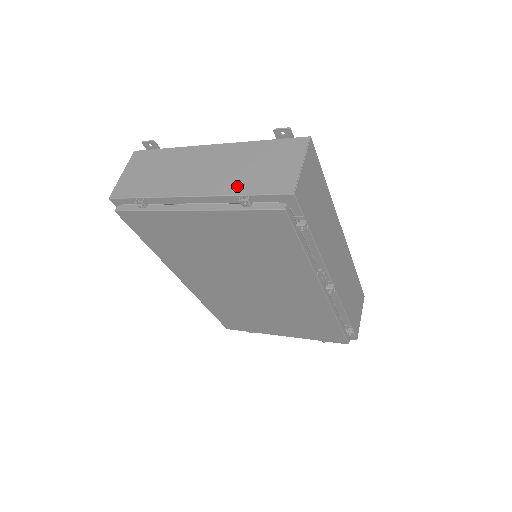
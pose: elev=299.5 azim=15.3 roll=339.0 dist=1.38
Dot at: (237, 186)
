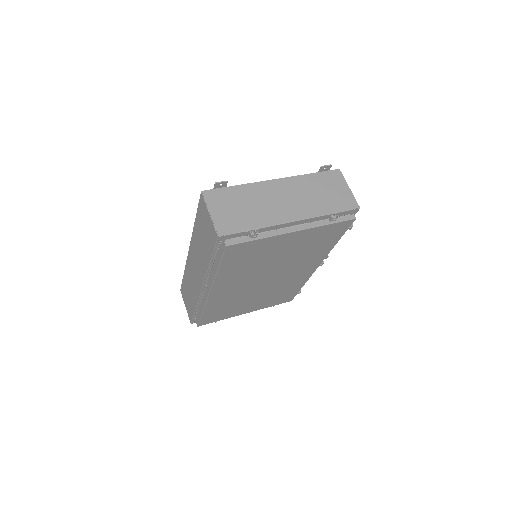
Dot at: (321, 208)
